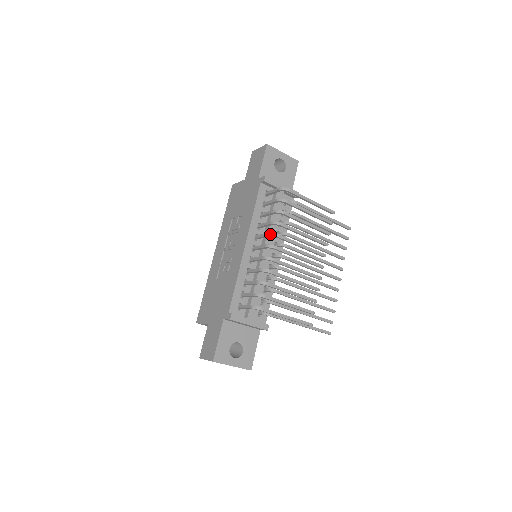
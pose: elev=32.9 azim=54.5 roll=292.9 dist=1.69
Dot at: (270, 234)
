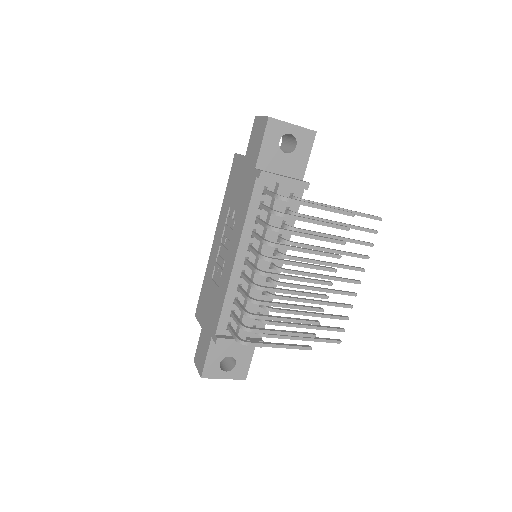
Dot at: (260, 257)
